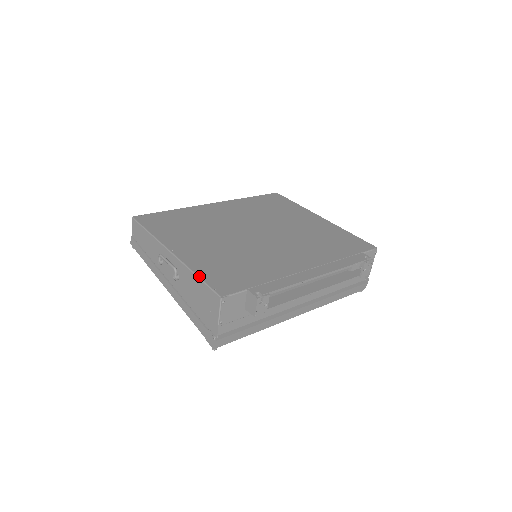
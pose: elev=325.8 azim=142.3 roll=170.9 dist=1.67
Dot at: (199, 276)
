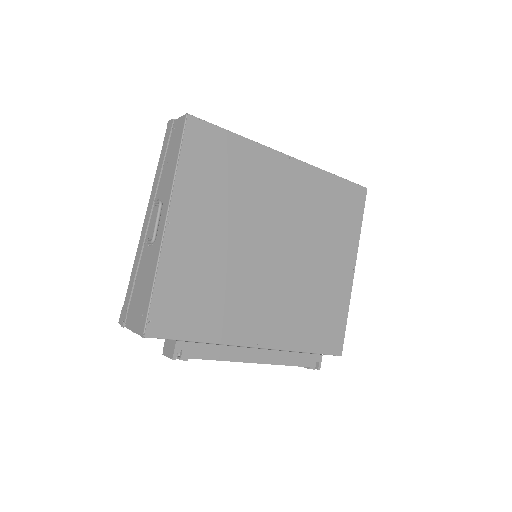
Dot at: (154, 289)
